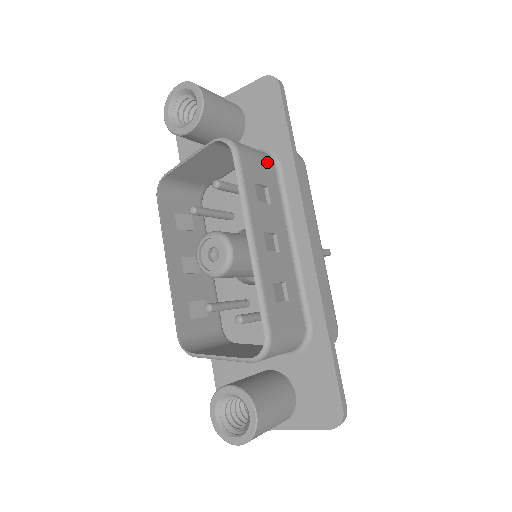
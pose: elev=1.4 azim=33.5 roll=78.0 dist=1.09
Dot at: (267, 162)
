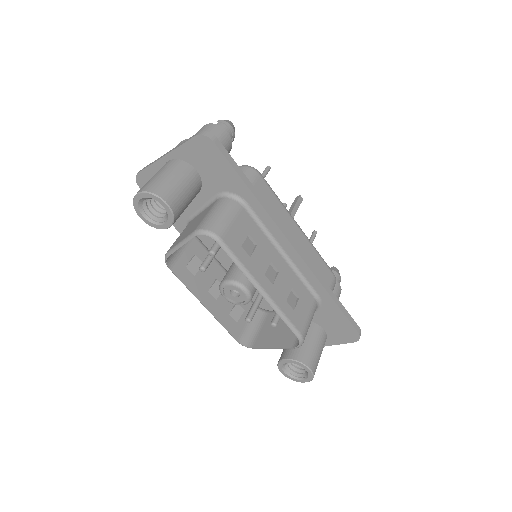
Dot at: (238, 213)
